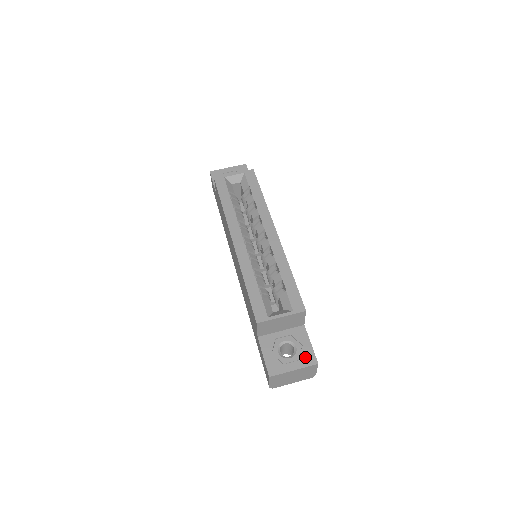
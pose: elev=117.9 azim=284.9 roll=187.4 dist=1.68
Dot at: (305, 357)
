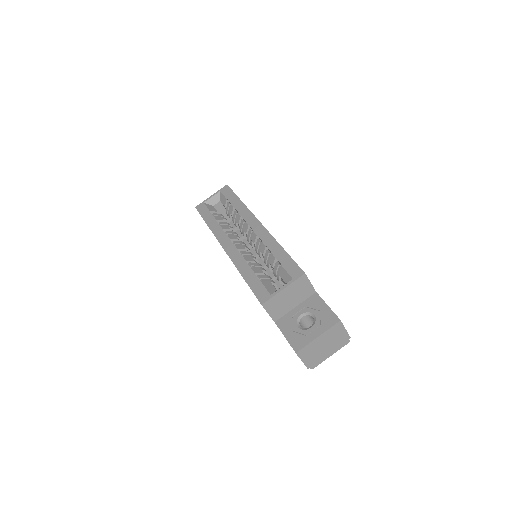
Dot at: (325, 320)
